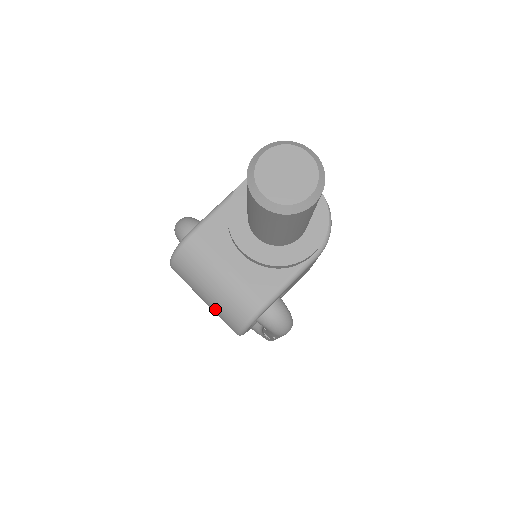
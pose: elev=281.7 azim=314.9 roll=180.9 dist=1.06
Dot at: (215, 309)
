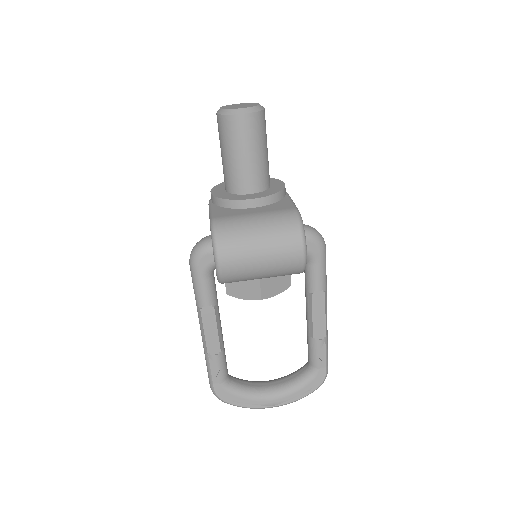
Dot at: (274, 246)
